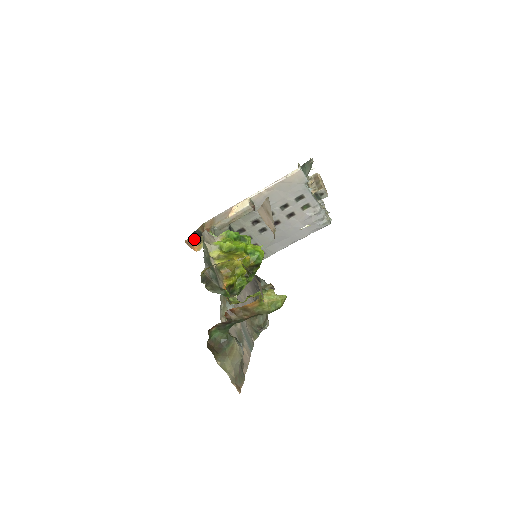
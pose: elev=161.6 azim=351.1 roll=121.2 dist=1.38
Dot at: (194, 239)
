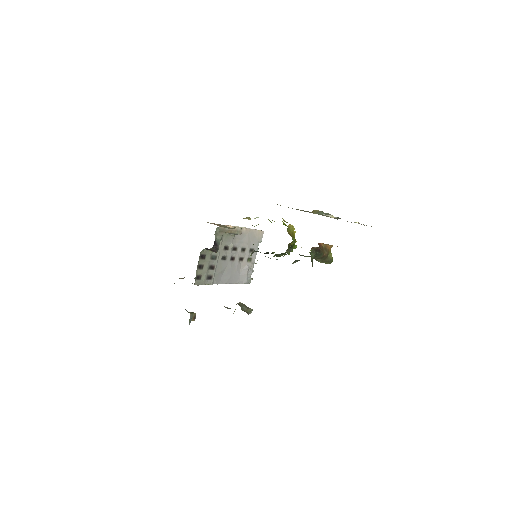
Dot at: occluded
